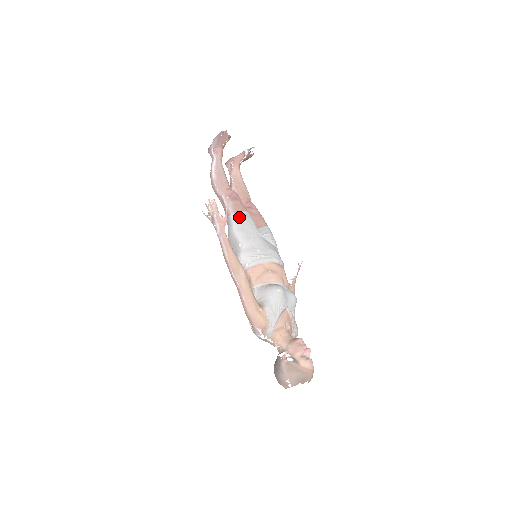
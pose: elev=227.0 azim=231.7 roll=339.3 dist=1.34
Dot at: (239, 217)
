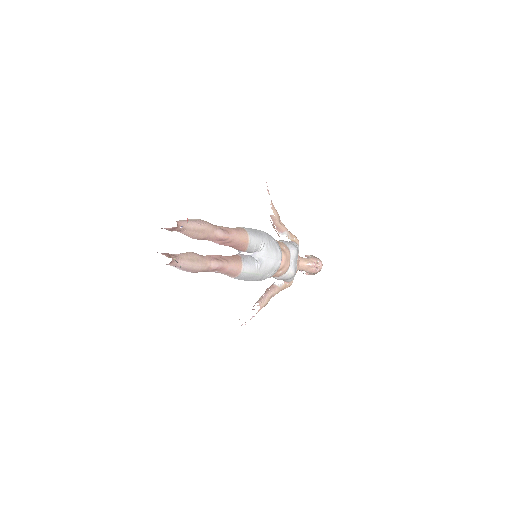
Dot at: (241, 278)
